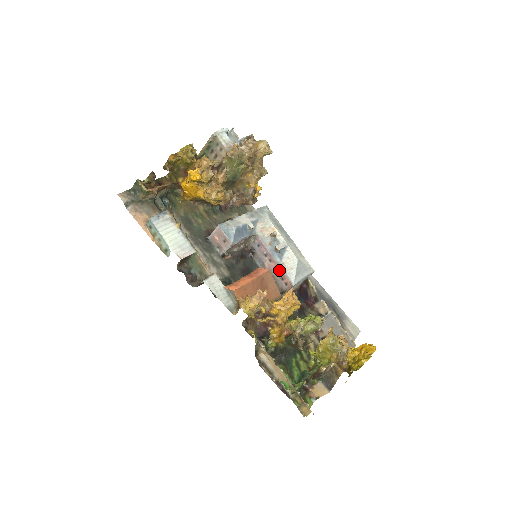
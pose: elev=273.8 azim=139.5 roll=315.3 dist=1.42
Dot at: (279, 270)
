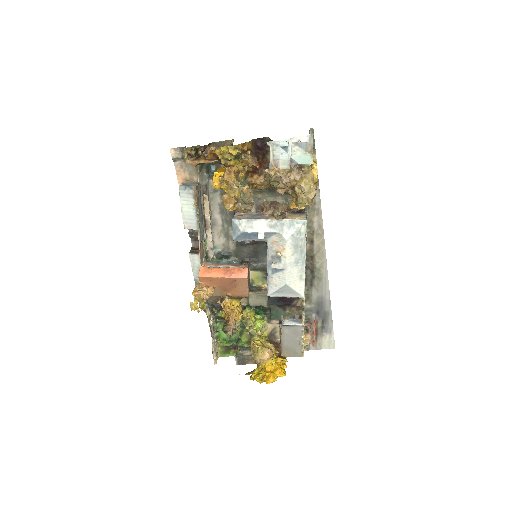
Dot at: (268, 277)
